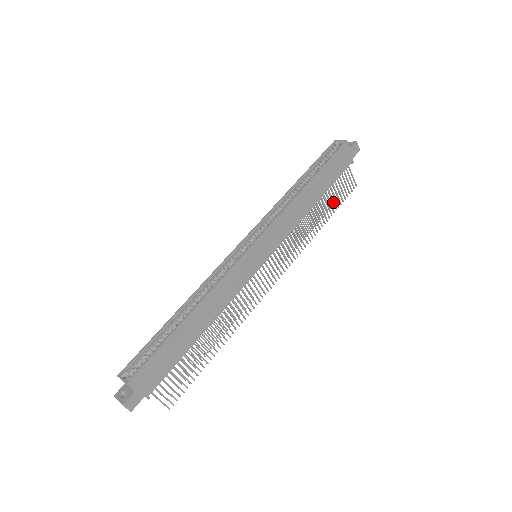
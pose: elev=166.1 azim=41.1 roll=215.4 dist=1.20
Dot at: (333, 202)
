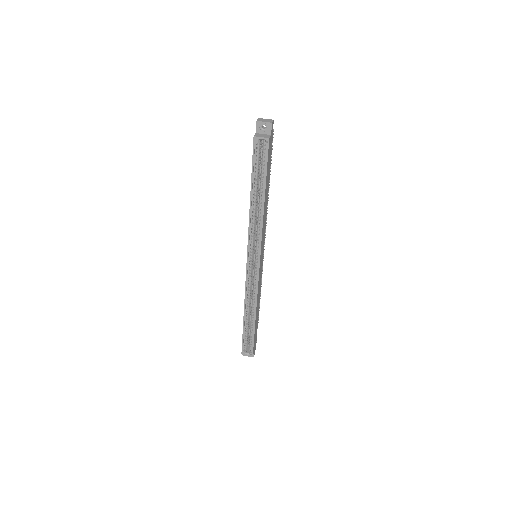
Dot at: occluded
